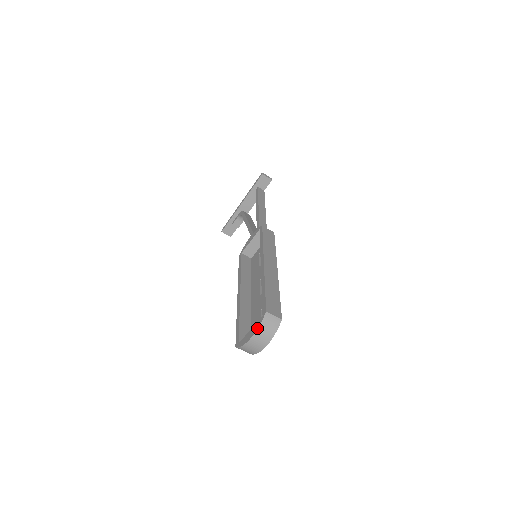
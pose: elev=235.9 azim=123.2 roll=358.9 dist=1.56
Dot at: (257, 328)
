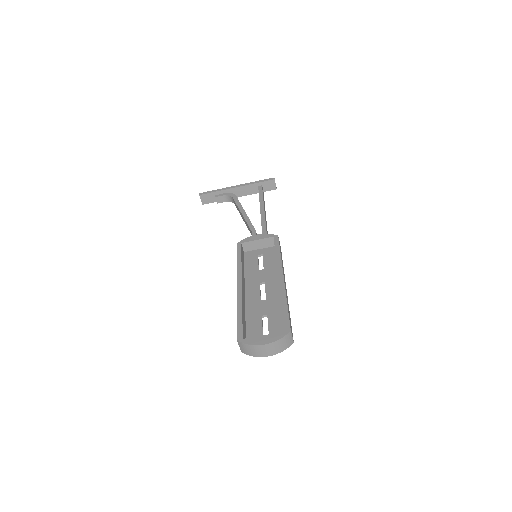
Dot at: (277, 340)
